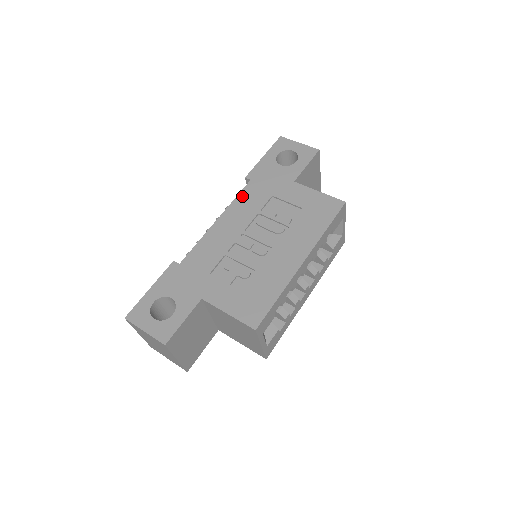
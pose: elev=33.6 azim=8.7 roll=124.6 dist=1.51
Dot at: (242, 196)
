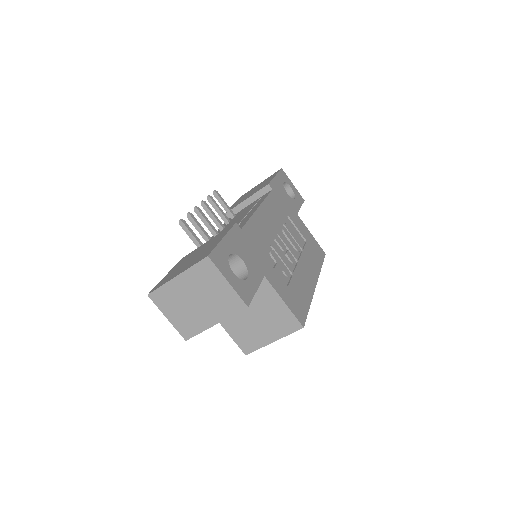
Dot at: (271, 199)
